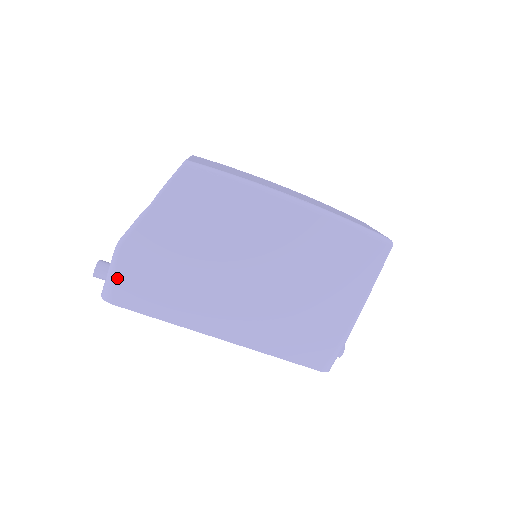
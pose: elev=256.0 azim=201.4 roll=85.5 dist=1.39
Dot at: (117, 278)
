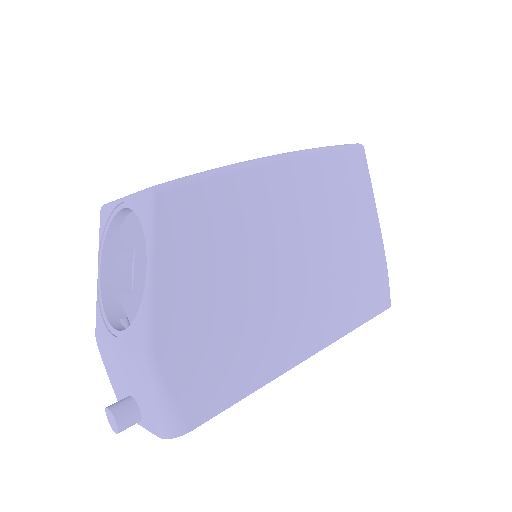
Dot at: (175, 395)
